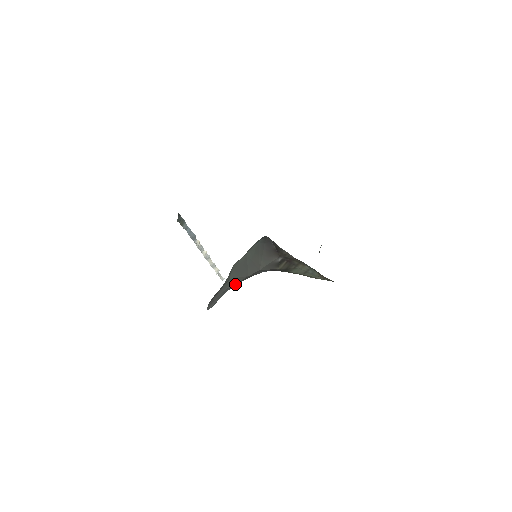
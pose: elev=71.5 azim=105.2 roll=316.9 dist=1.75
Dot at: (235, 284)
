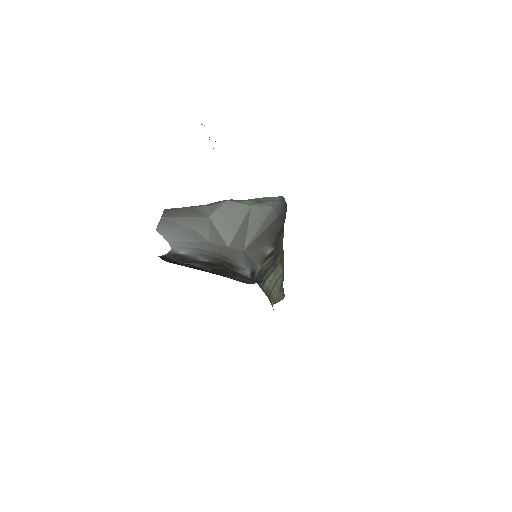
Dot at: (209, 241)
